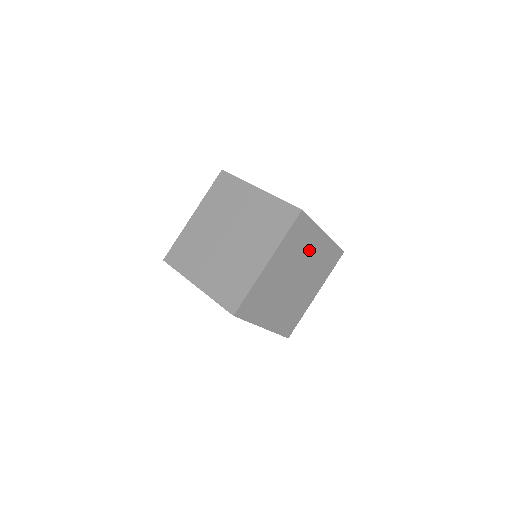
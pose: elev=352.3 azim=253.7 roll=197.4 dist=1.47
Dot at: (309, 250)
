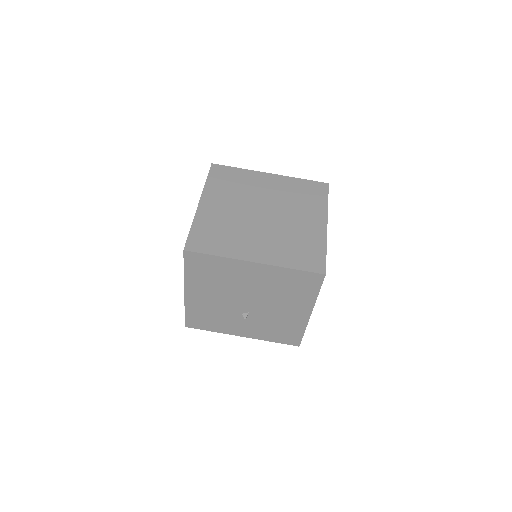
Dot at: occluded
